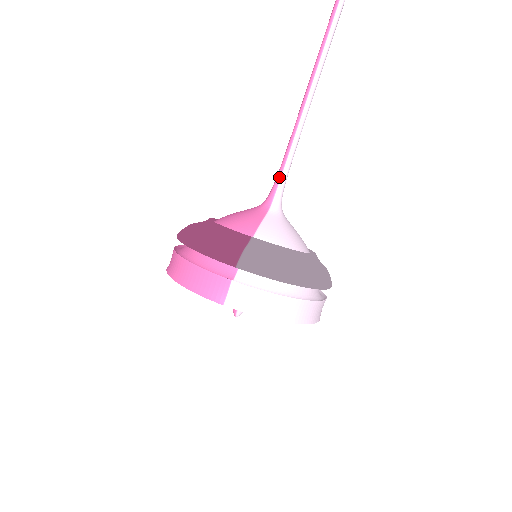
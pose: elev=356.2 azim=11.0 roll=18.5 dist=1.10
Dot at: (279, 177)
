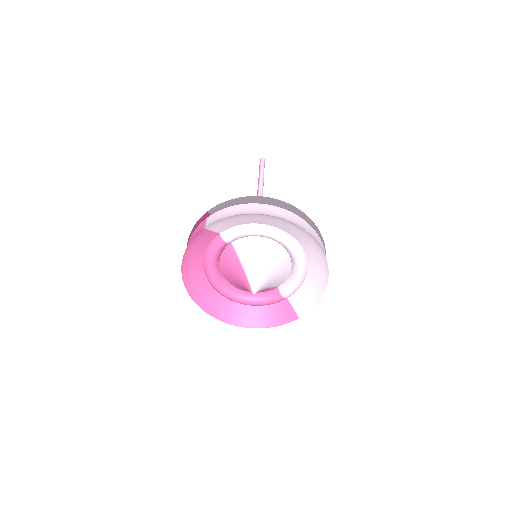
Dot at: occluded
